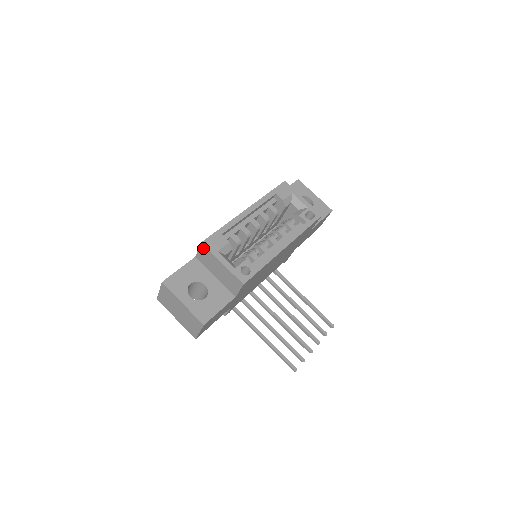
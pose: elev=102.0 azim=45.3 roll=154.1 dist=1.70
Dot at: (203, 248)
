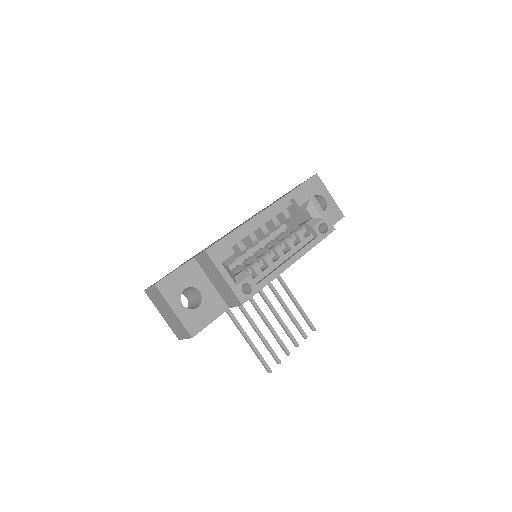
Dot at: (206, 256)
